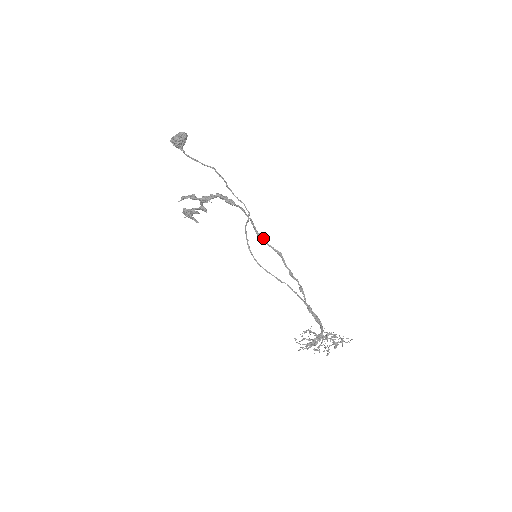
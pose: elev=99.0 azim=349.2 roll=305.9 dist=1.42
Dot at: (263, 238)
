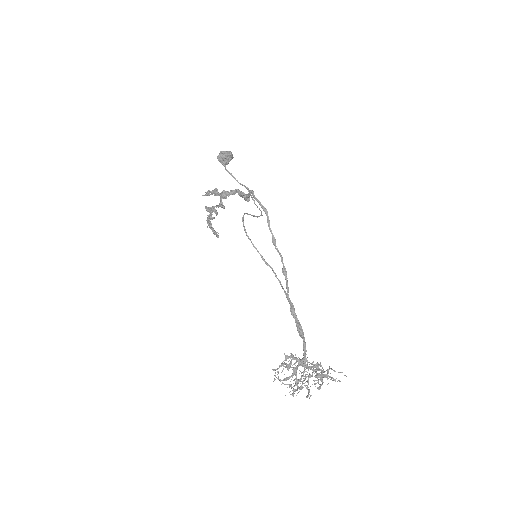
Dot at: occluded
